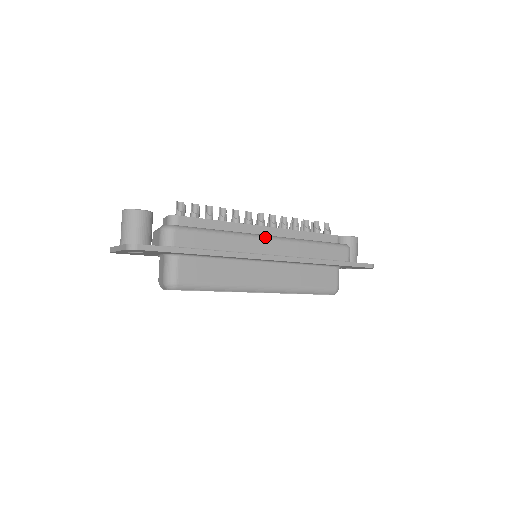
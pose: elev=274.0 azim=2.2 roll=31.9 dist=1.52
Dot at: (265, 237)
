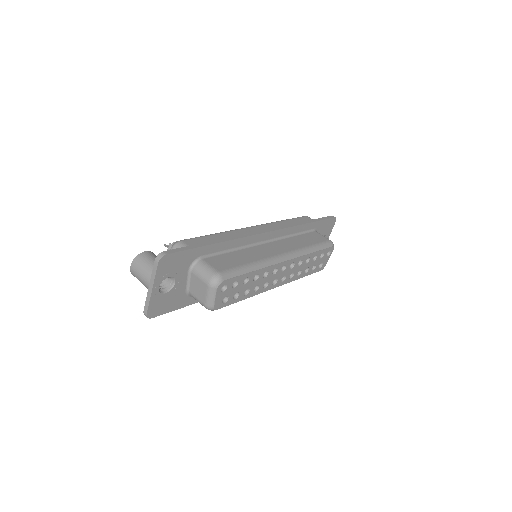
Dot at: (248, 227)
